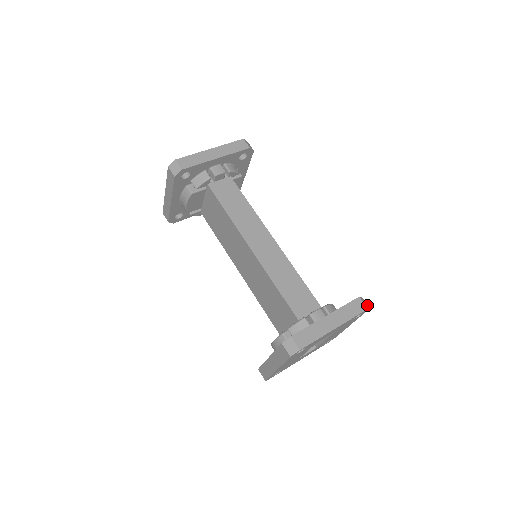
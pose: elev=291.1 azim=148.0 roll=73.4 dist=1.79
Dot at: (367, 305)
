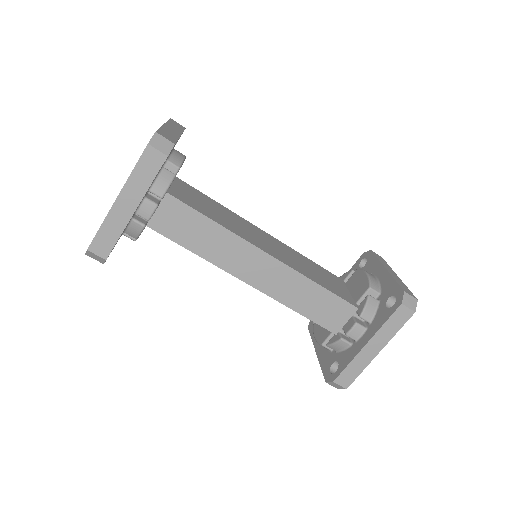
Dot at: (413, 300)
